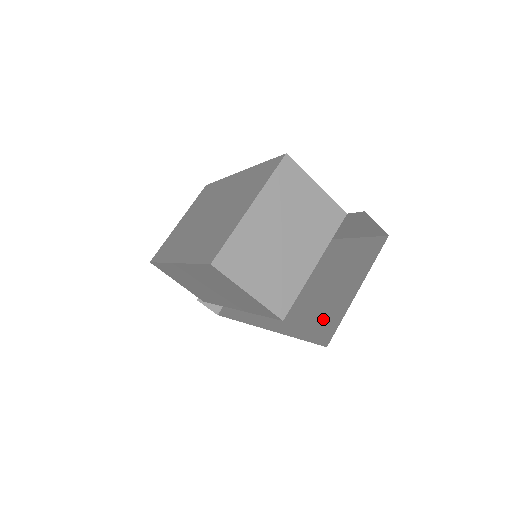
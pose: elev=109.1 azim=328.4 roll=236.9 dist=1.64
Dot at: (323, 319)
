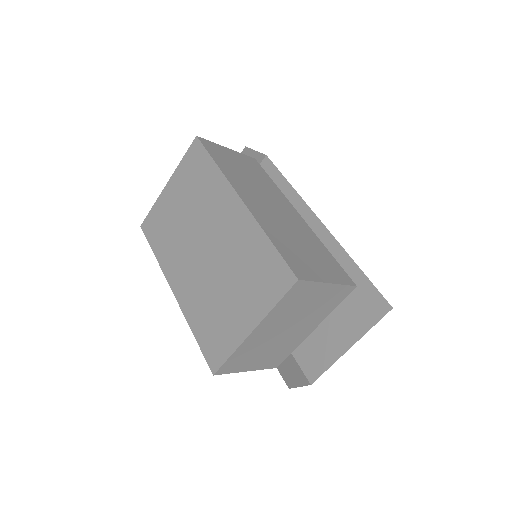
Dot at: (313, 351)
